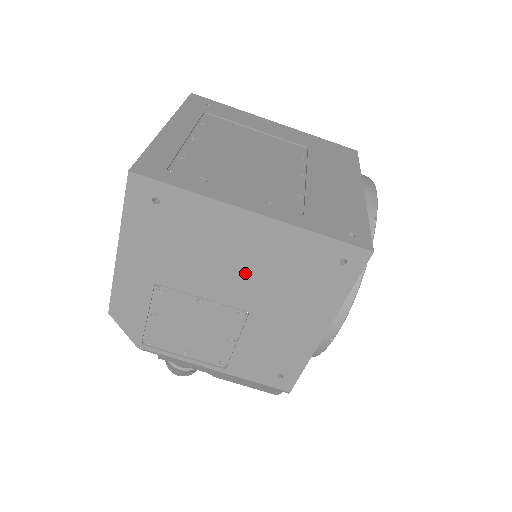
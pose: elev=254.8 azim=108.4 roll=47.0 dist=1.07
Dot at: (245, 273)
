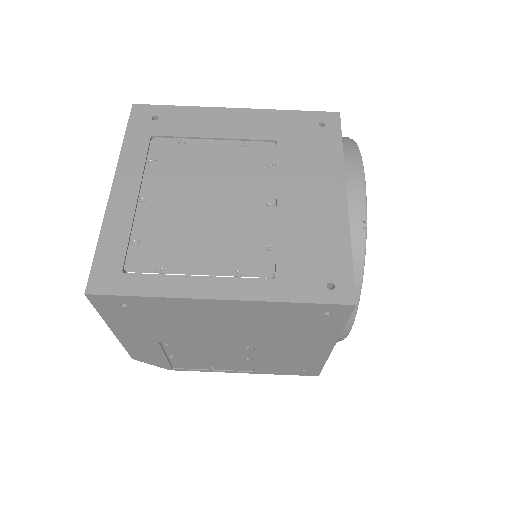
Dot at: (236, 329)
